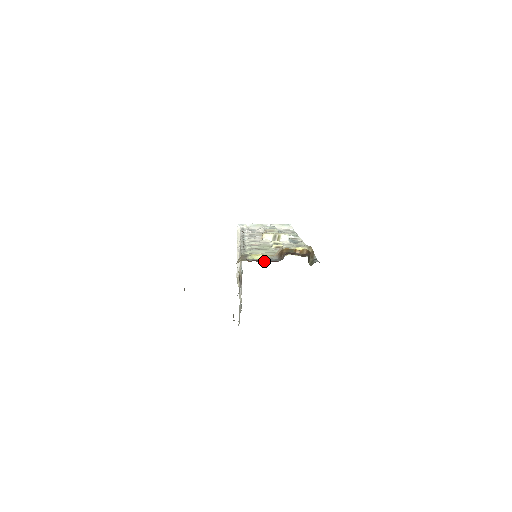
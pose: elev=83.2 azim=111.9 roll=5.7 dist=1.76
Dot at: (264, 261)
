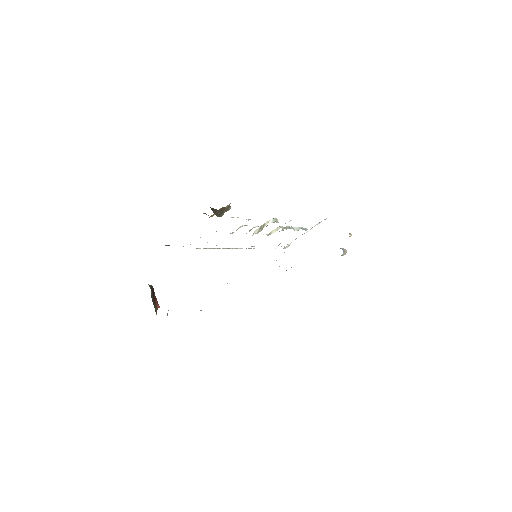
Dot at: occluded
